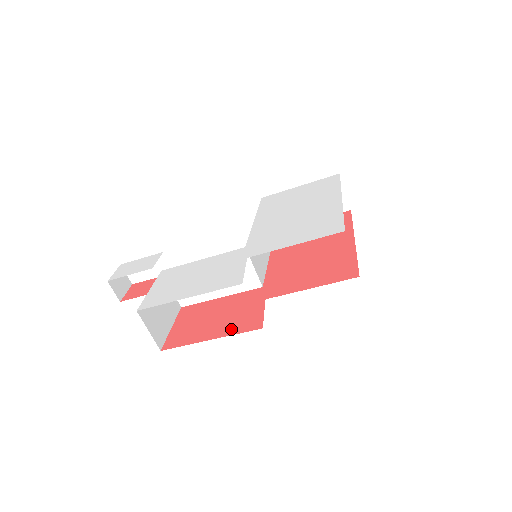
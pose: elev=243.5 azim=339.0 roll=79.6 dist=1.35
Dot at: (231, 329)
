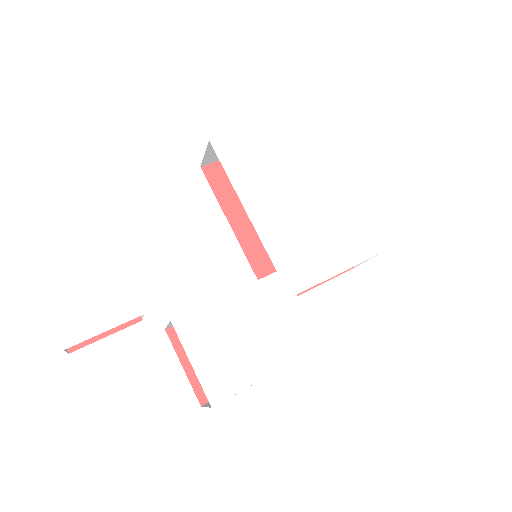
Dot at: occluded
